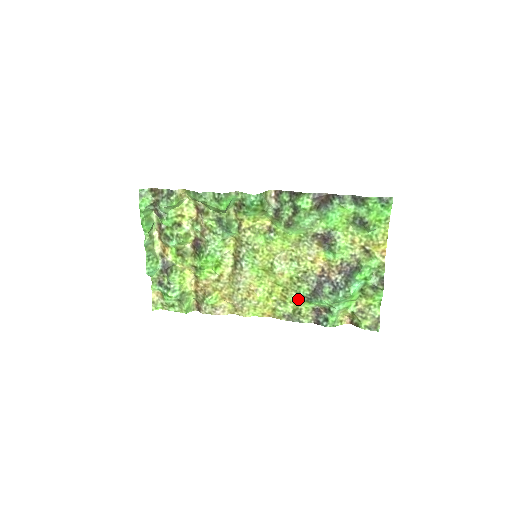
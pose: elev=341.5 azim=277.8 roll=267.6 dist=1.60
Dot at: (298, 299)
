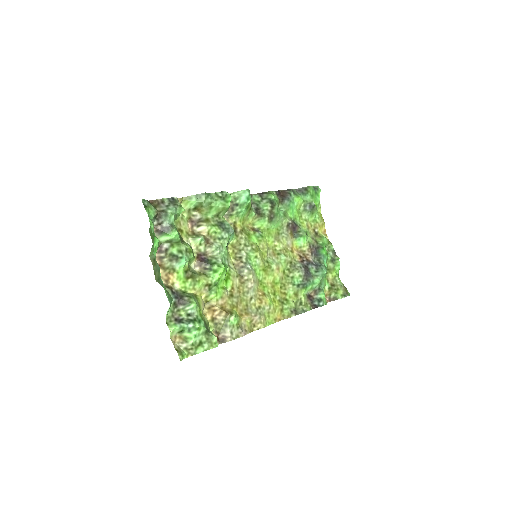
Dot at: (296, 290)
